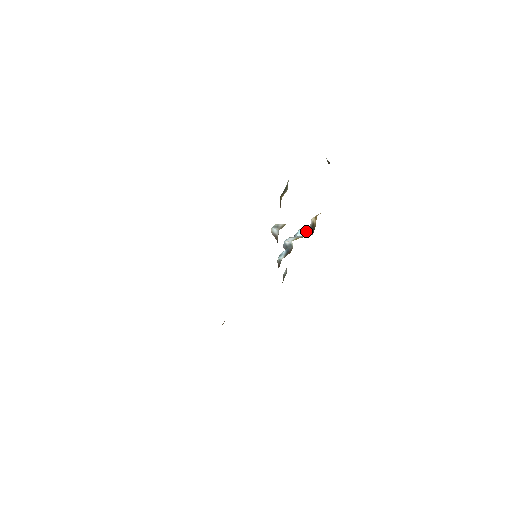
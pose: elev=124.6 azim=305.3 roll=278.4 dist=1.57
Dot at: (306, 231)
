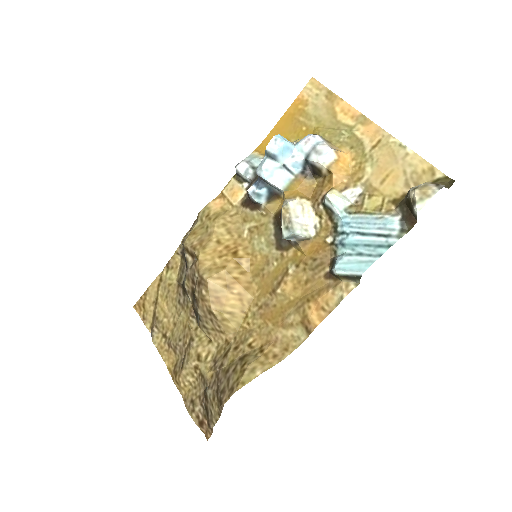
Dot at: (299, 161)
